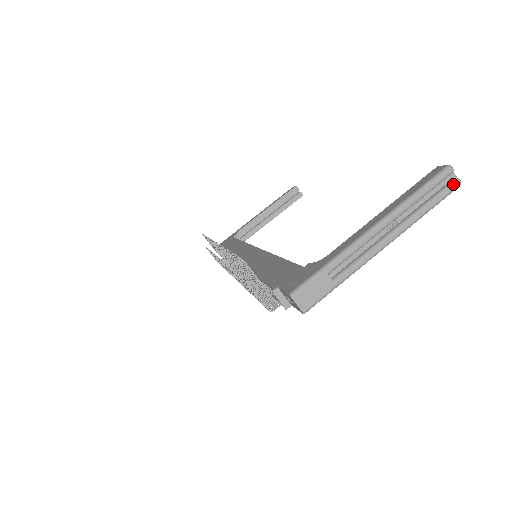
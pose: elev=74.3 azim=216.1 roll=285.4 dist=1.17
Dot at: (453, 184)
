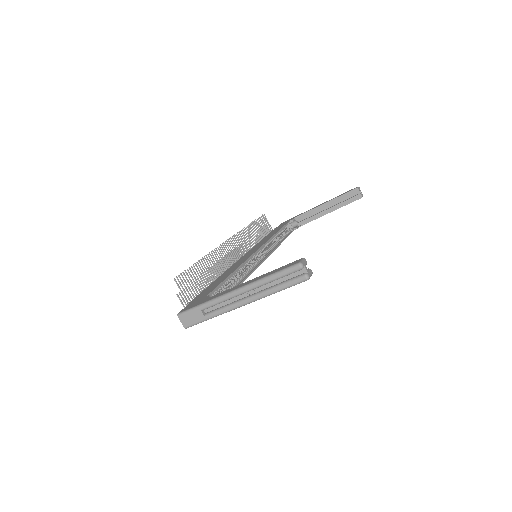
Dot at: (300, 278)
